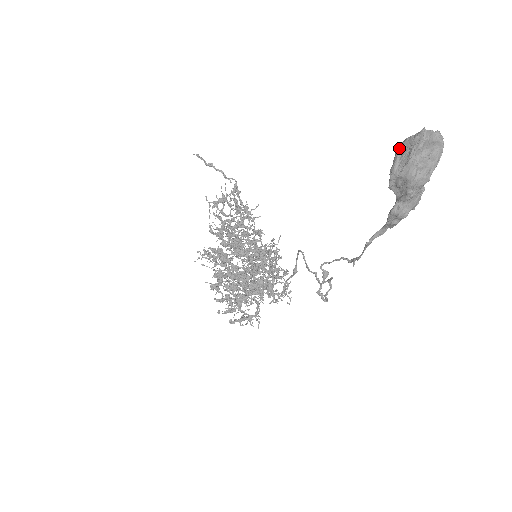
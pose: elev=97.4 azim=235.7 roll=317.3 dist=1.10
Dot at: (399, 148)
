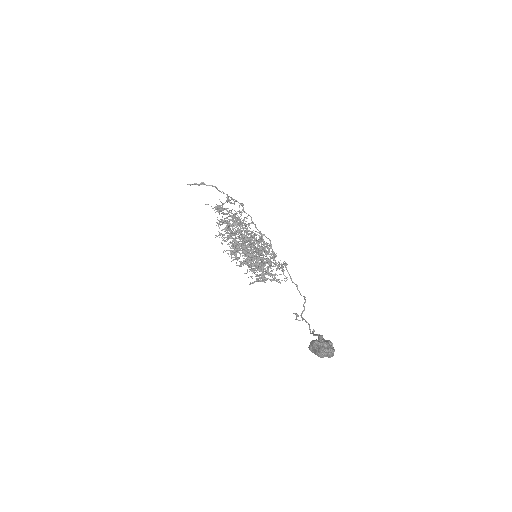
Dot at: (311, 344)
